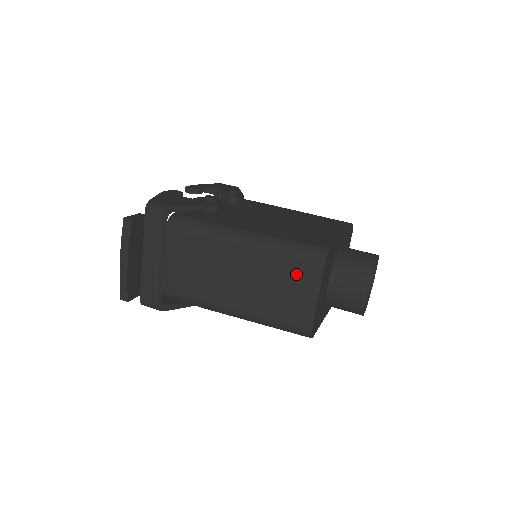
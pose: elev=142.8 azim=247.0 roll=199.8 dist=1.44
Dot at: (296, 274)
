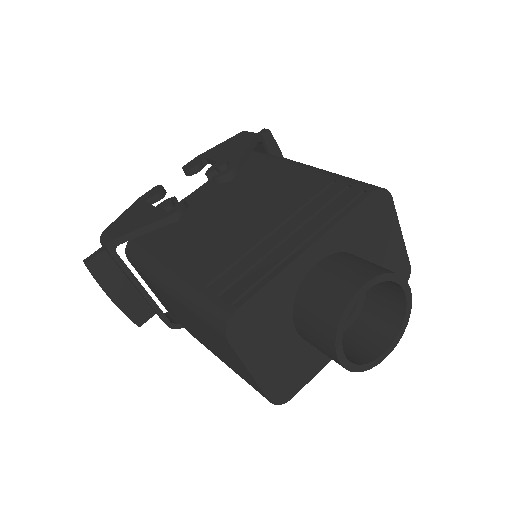
Dot at: (216, 339)
